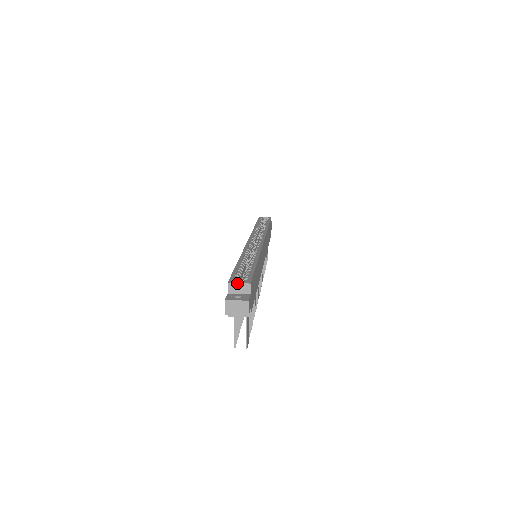
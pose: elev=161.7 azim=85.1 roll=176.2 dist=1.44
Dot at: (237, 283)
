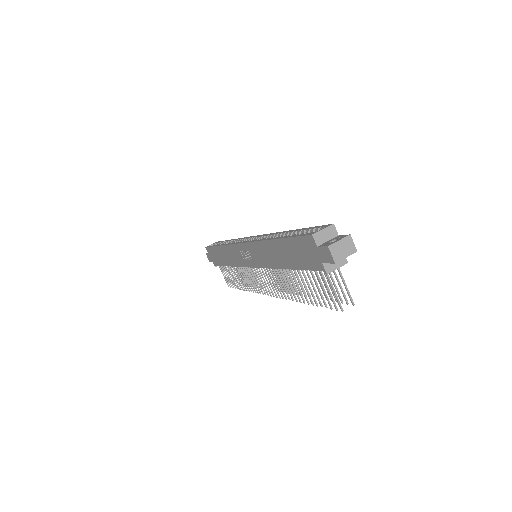
Dot at: (321, 230)
